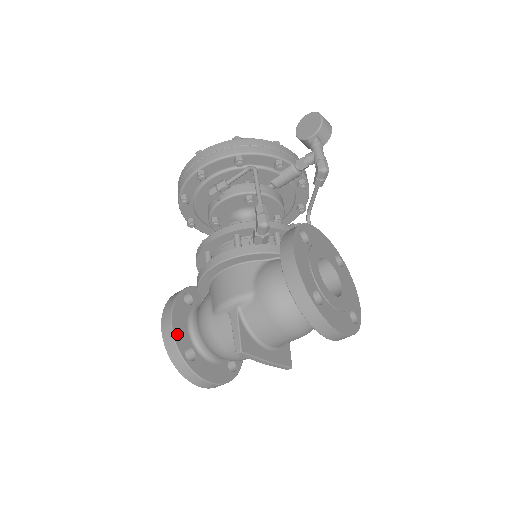
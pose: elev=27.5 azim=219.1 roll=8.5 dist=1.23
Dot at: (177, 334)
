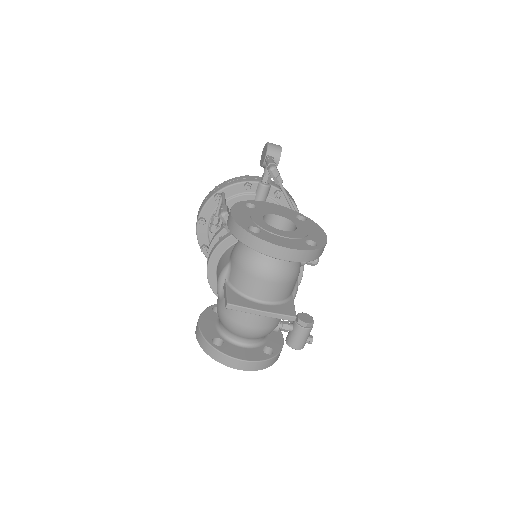
Dot at: (204, 330)
